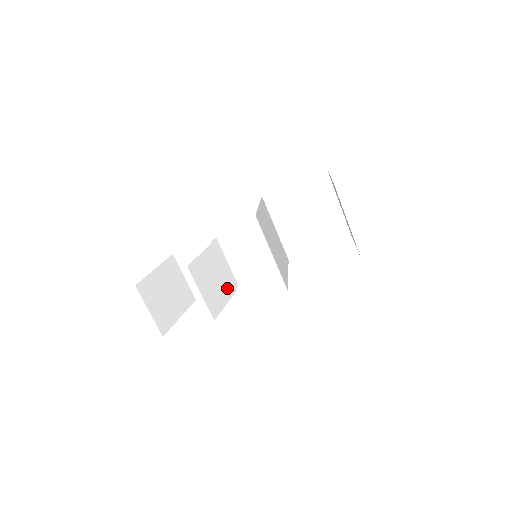
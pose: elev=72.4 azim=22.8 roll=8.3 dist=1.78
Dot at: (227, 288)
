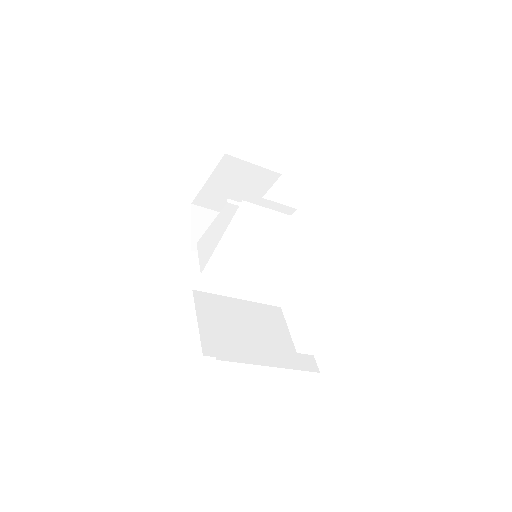
Dot at: occluded
